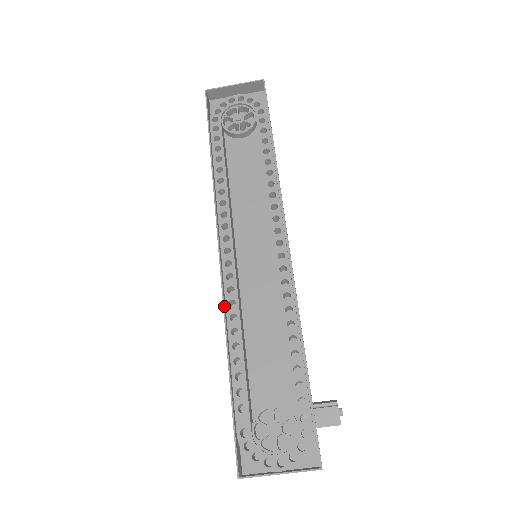
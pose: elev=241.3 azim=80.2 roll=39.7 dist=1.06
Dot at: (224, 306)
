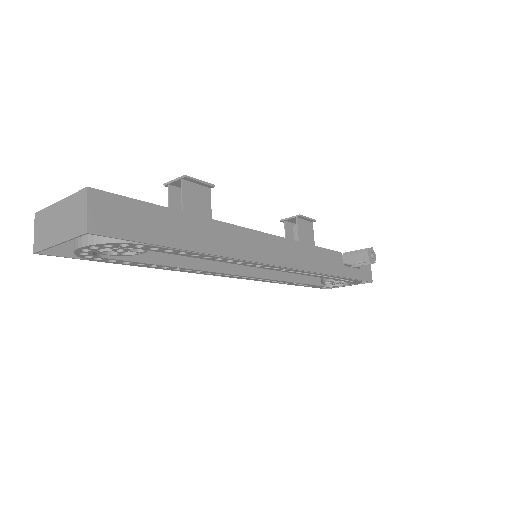
Dot at: (263, 281)
